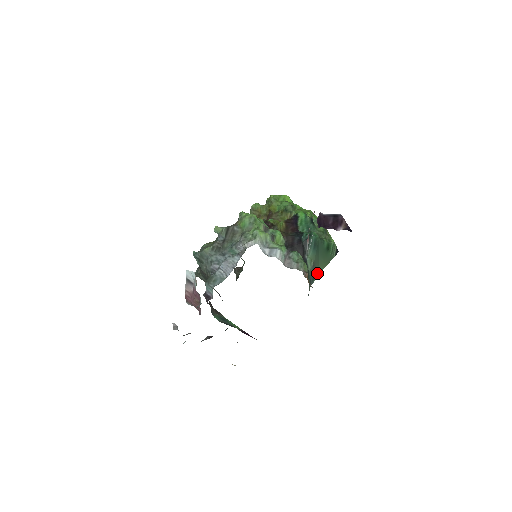
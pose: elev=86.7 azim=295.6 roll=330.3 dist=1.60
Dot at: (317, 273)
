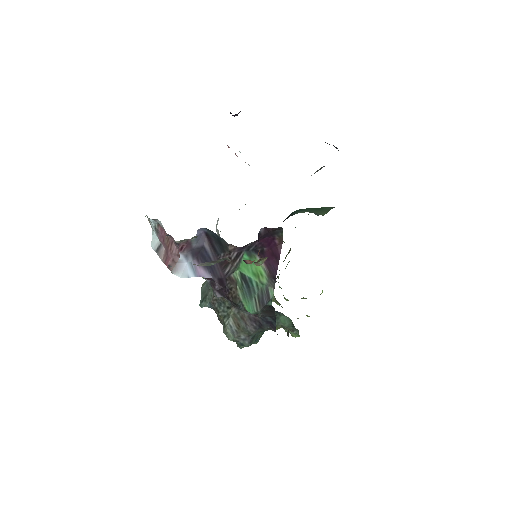
Dot at: occluded
